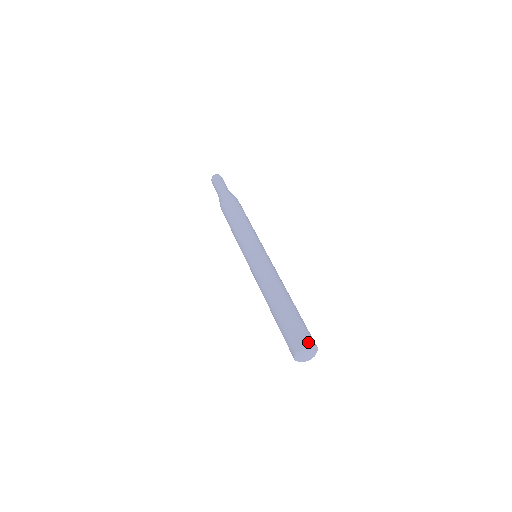
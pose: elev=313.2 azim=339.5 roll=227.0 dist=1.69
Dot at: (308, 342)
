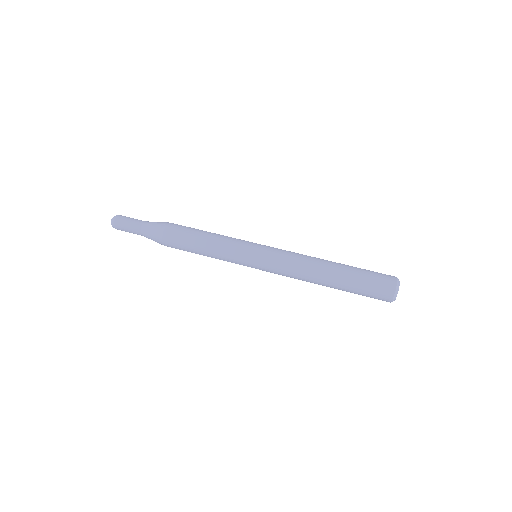
Dot at: (392, 276)
